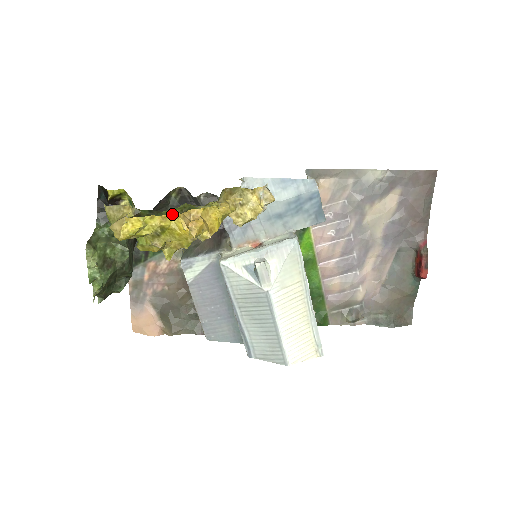
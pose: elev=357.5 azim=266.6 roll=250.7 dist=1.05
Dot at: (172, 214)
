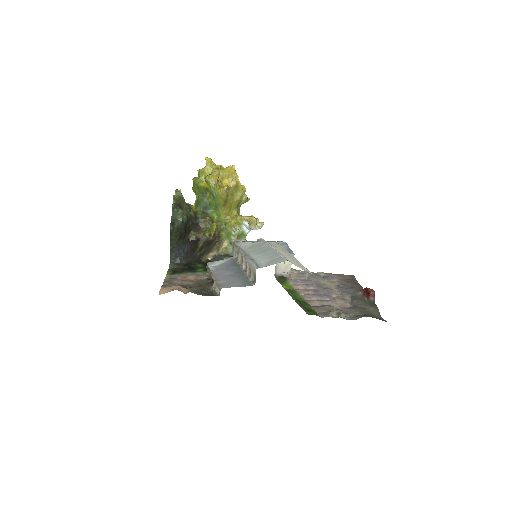
Dot at: occluded
